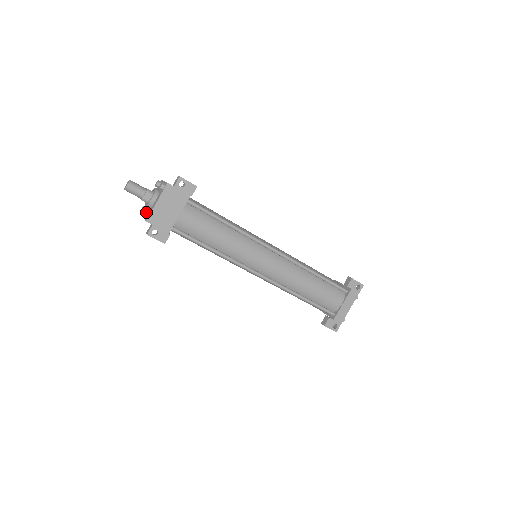
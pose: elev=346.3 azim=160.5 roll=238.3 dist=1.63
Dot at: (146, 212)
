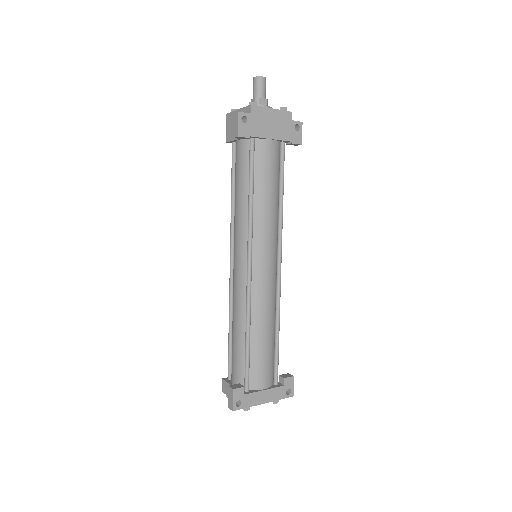
Dot at: occluded
